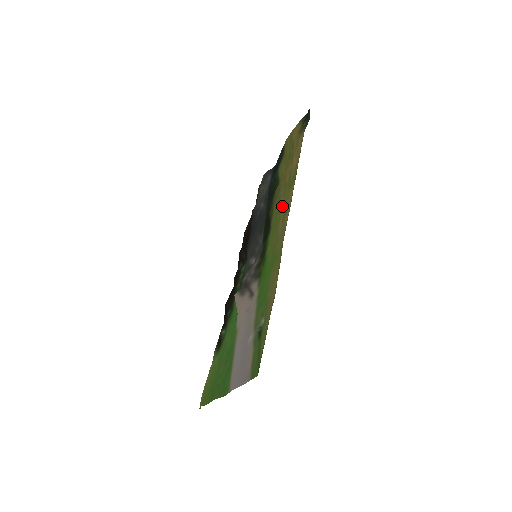
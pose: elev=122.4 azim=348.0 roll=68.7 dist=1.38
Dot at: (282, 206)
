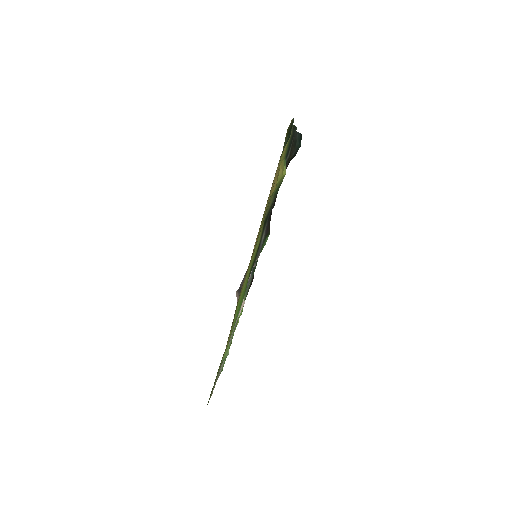
Dot at: occluded
